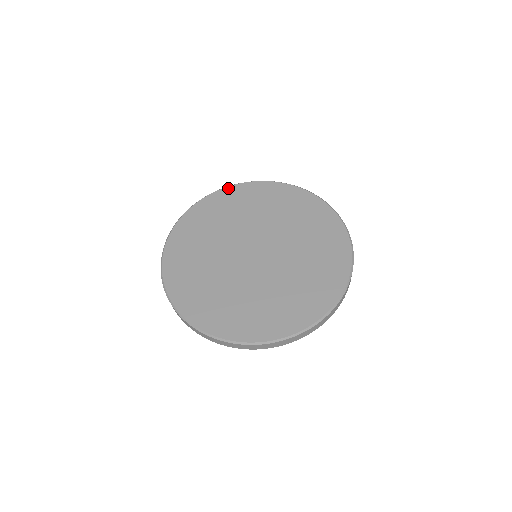
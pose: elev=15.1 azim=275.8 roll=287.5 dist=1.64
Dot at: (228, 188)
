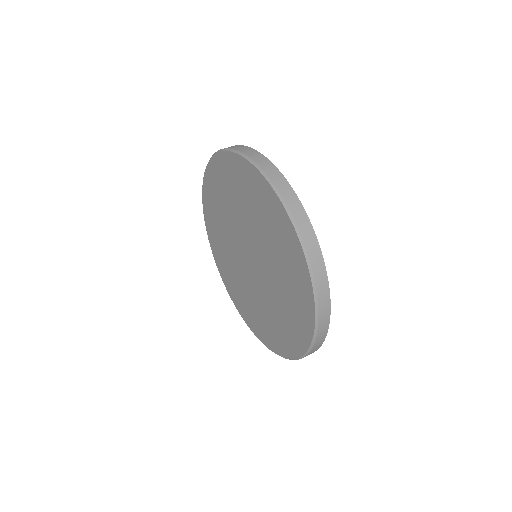
Dot at: (207, 170)
